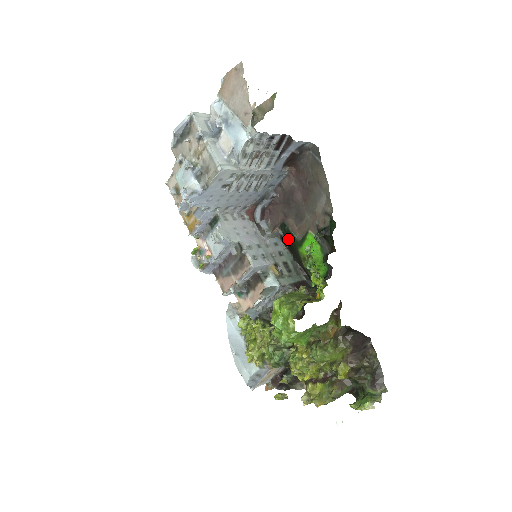
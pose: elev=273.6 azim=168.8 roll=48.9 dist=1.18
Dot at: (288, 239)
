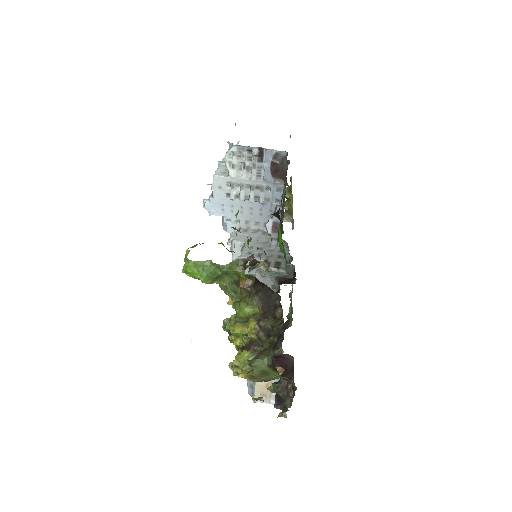
Dot at: occluded
